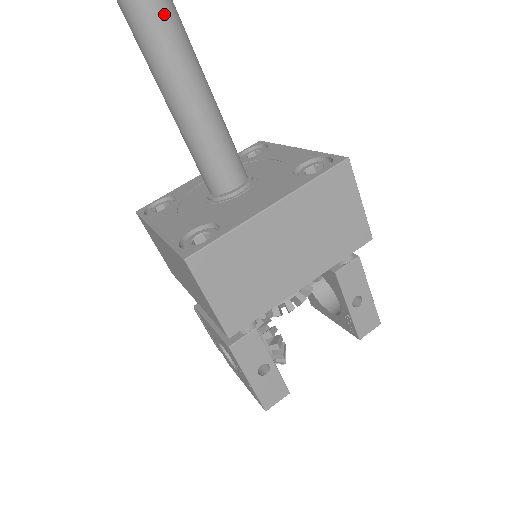
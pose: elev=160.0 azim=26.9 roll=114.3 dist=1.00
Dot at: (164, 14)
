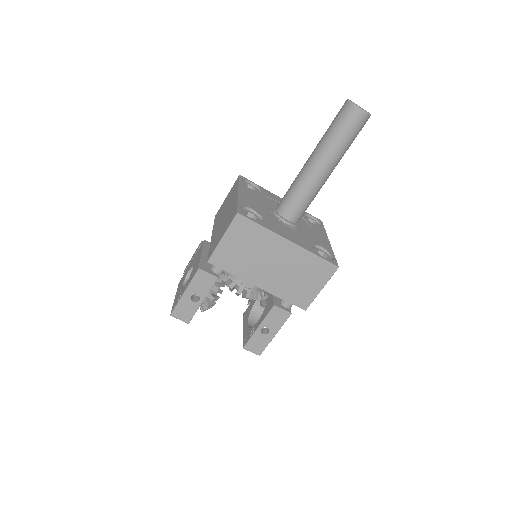
Dot at: (349, 133)
